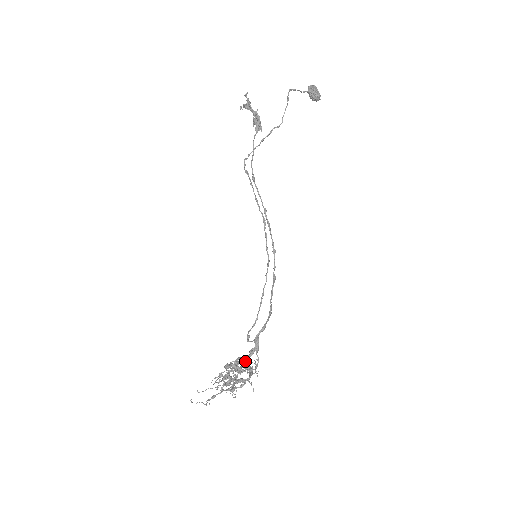
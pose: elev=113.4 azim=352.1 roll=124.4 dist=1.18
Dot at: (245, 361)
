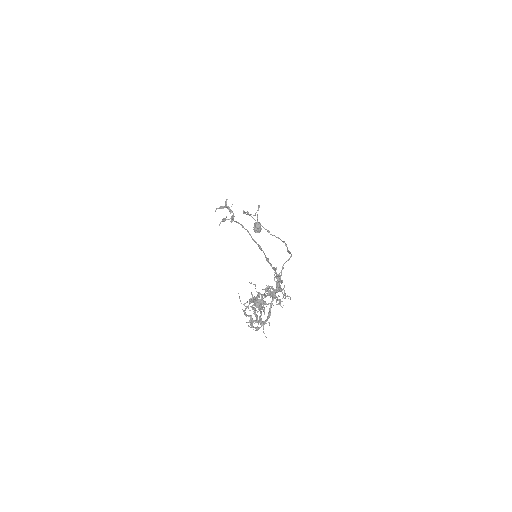
Dot at: (275, 291)
